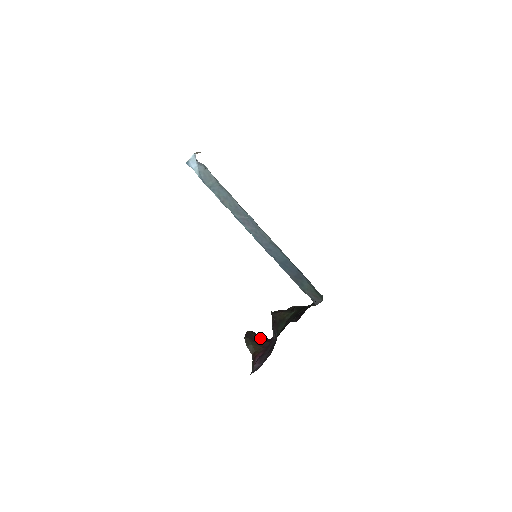
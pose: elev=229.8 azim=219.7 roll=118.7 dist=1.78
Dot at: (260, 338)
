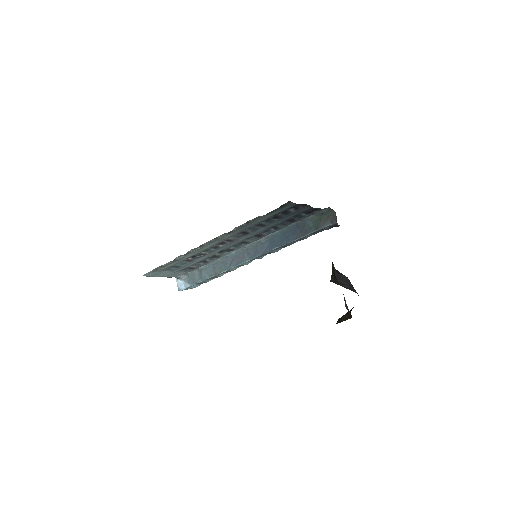
Dot at: occluded
